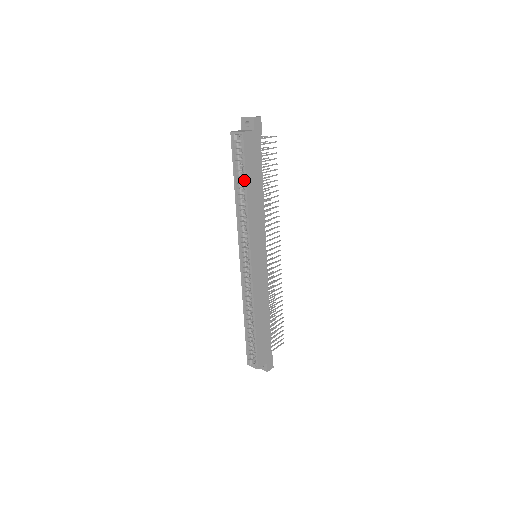
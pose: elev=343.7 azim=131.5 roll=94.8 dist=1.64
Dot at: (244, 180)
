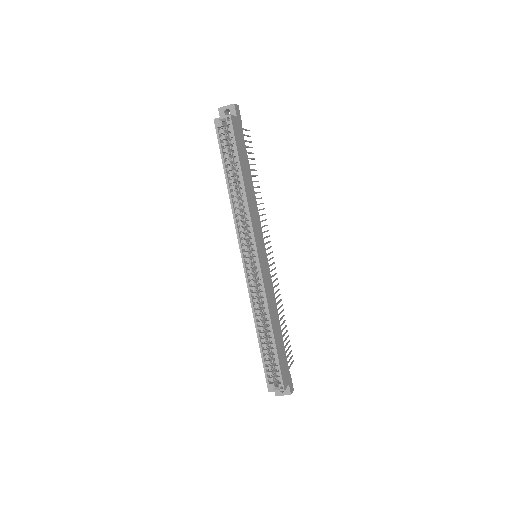
Dot at: (238, 166)
